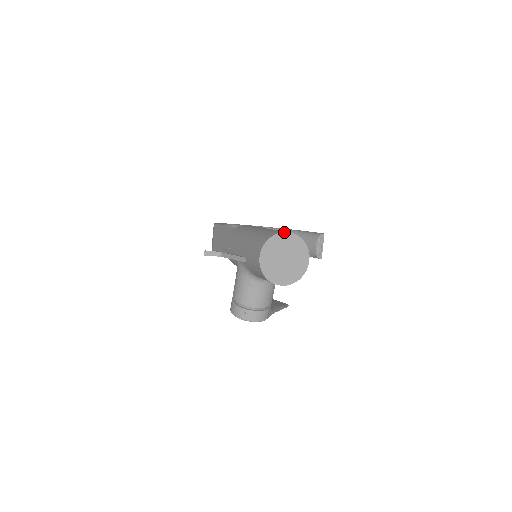
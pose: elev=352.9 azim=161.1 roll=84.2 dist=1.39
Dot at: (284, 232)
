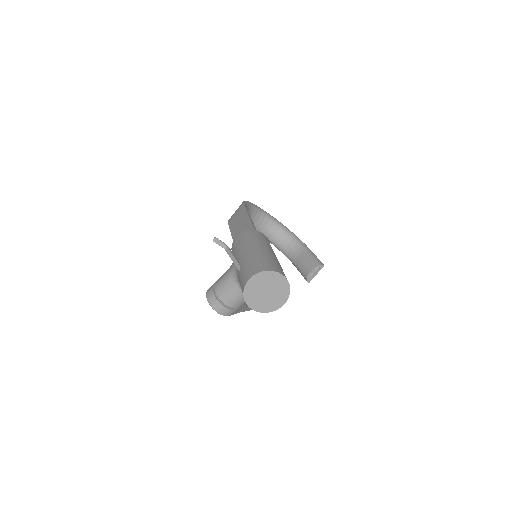
Dot at: (279, 273)
